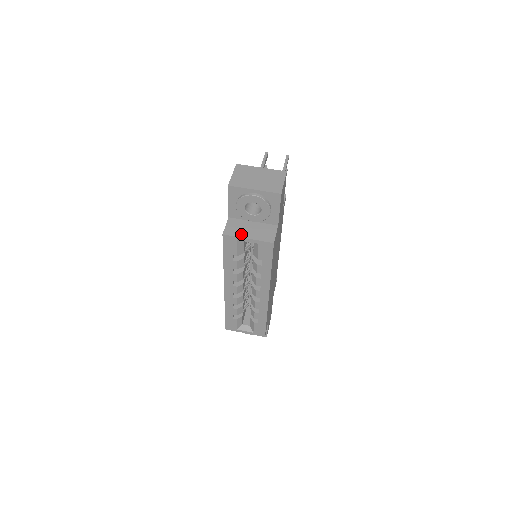
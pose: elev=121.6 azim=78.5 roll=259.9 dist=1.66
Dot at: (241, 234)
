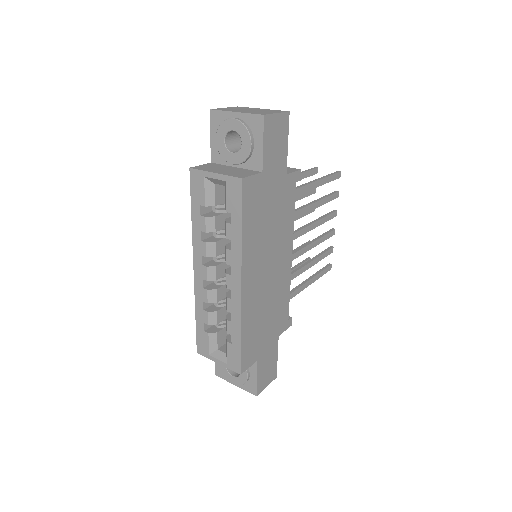
Dot at: (210, 170)
